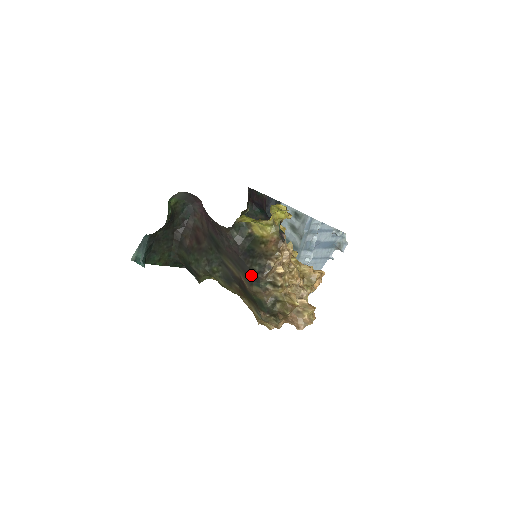
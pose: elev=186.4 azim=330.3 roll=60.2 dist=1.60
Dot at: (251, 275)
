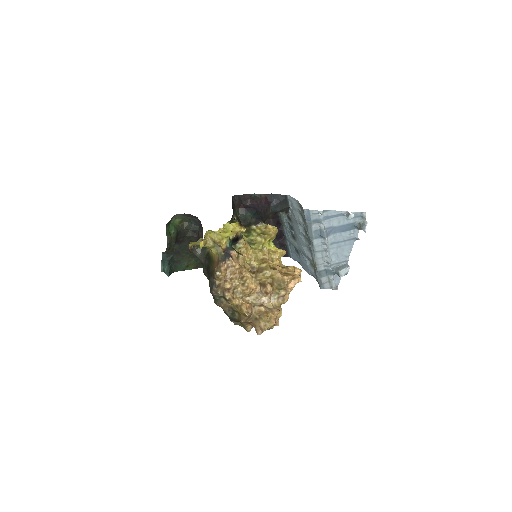
Dot at: occluded
